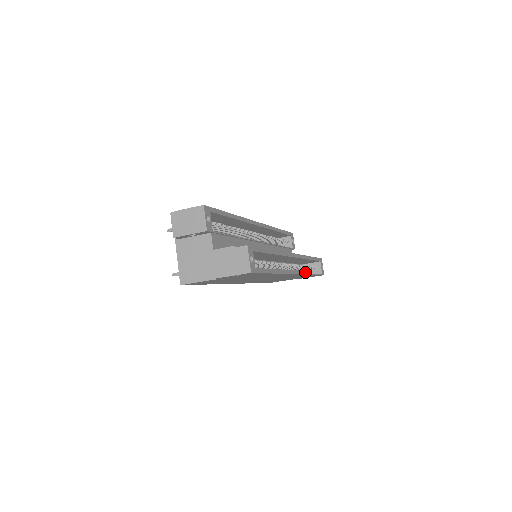
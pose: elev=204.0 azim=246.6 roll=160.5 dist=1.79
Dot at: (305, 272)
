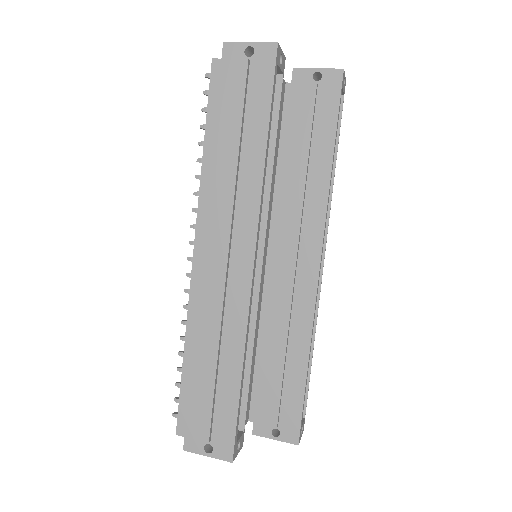
Dot at: occluded
